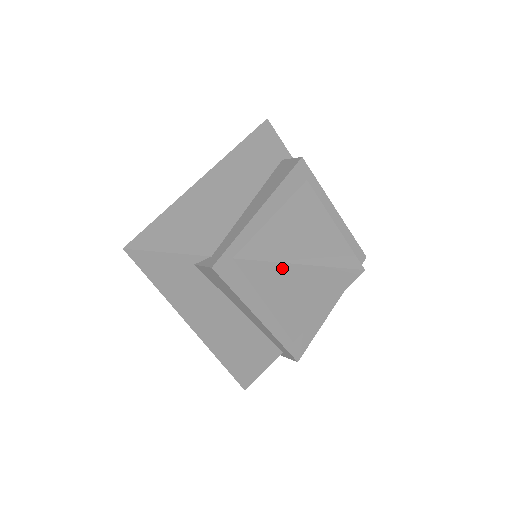
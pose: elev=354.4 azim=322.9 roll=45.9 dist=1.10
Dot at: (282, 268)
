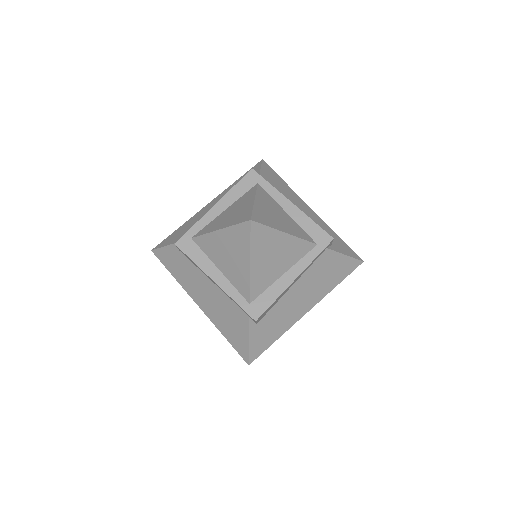
Dot at: (214, 236)
